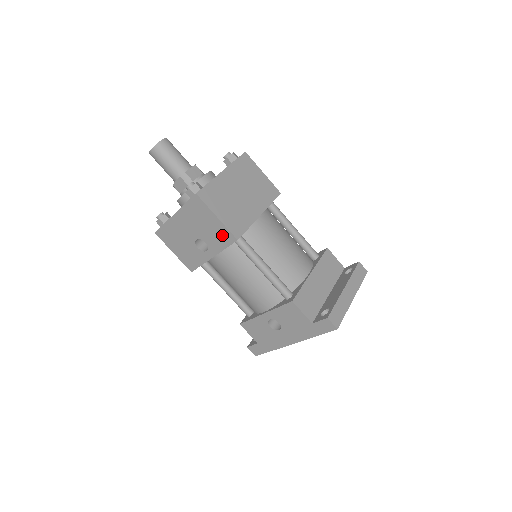
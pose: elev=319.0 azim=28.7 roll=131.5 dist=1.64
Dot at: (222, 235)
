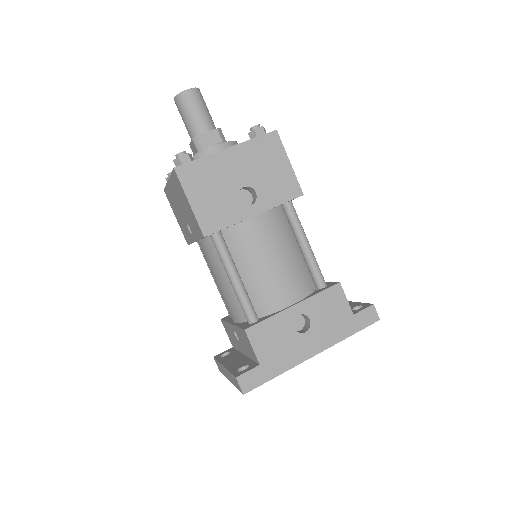
Dot at: (286, 186)
